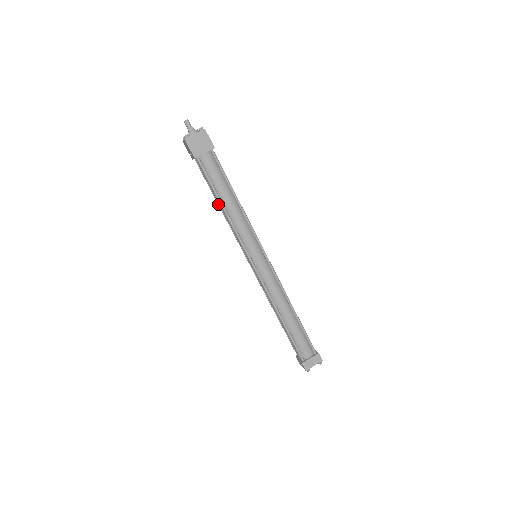
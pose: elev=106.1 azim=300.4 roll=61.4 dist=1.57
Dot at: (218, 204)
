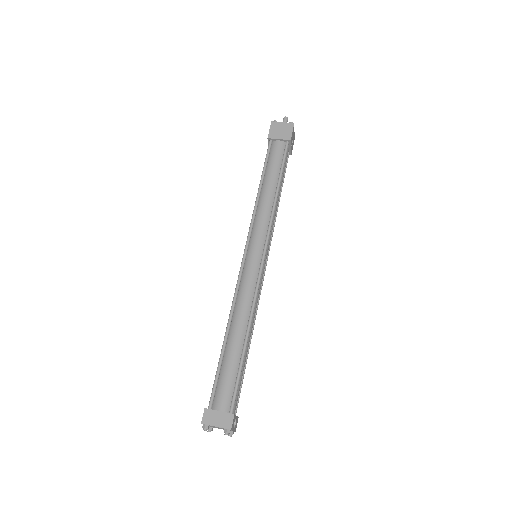
Dot at: occluded
